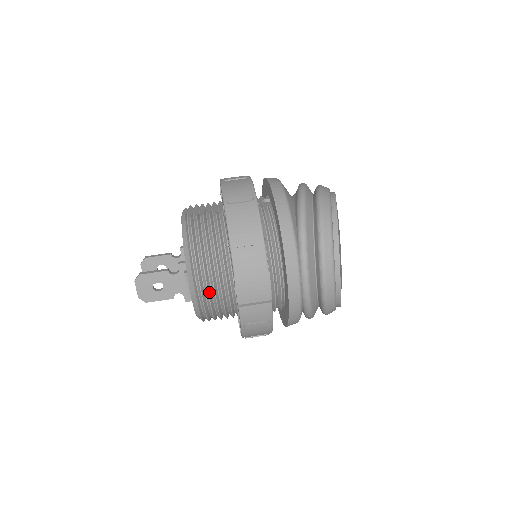
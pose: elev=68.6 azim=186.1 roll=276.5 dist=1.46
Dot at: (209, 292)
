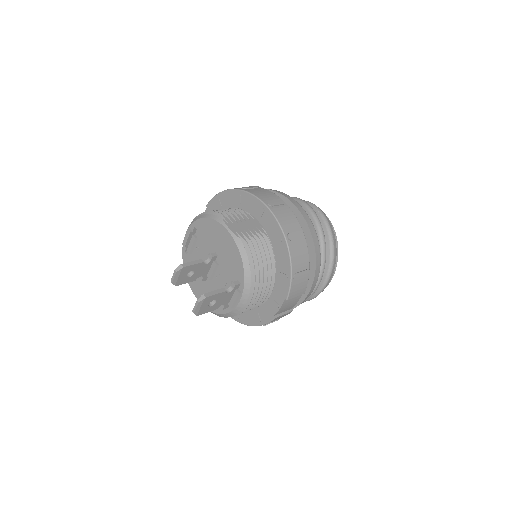
Dot at: (251, 305)
